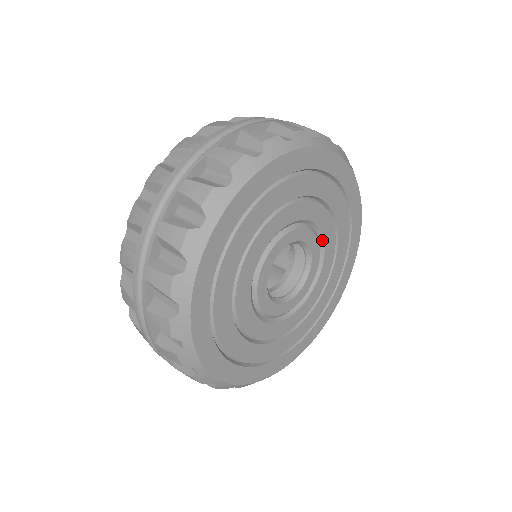
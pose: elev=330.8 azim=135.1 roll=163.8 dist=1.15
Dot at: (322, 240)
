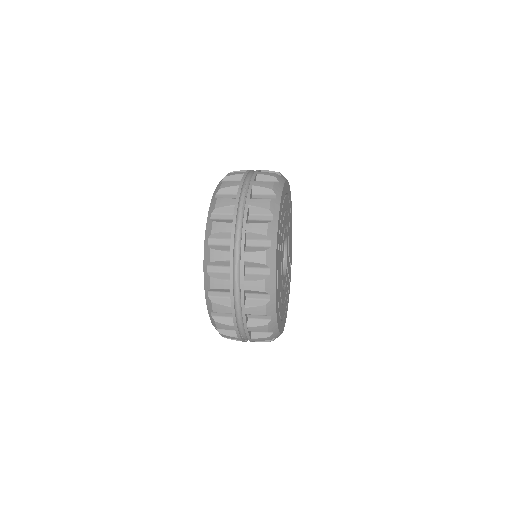
Dot at: occluded
